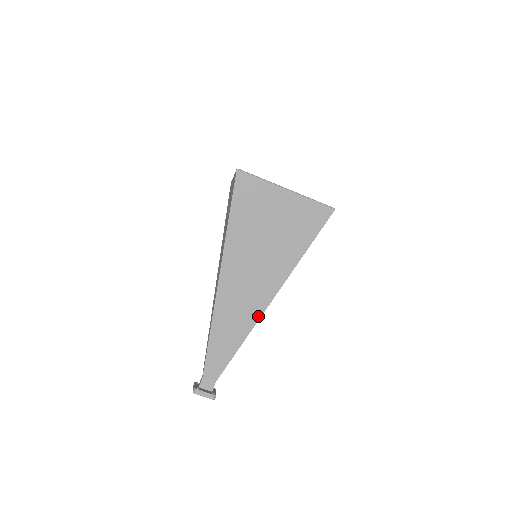
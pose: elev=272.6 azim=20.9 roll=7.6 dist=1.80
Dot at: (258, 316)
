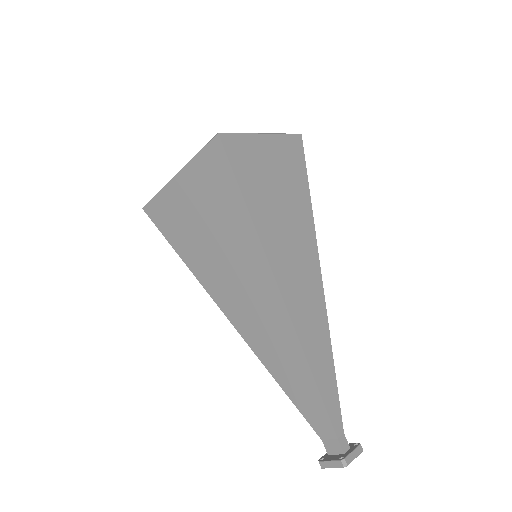
Dot at: (291, 329)
